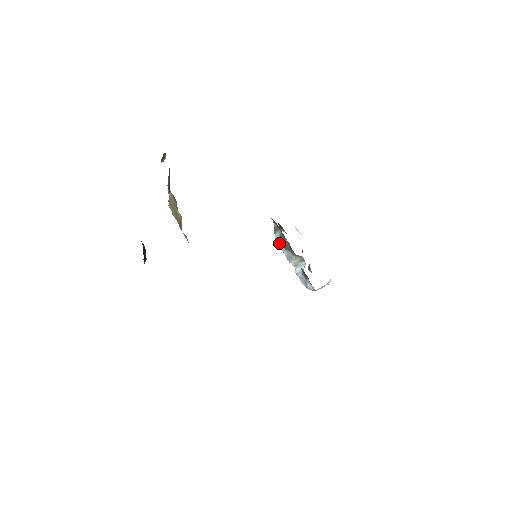
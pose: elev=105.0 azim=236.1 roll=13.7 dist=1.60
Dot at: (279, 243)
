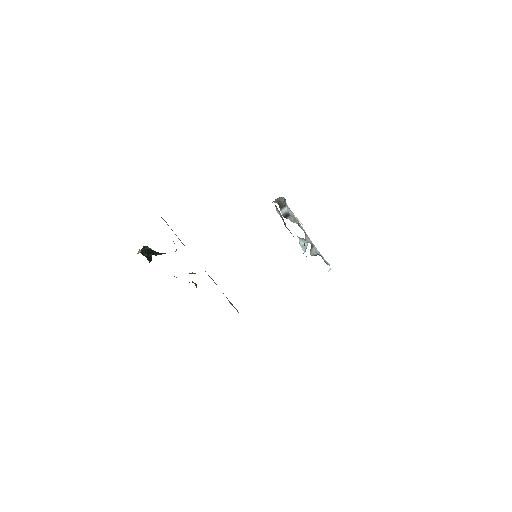
Dot at: occluded
